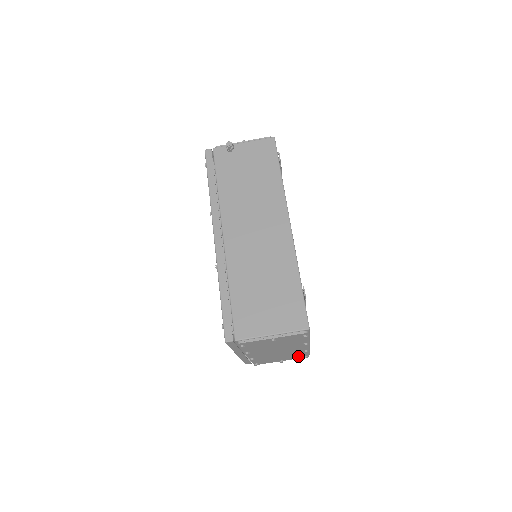
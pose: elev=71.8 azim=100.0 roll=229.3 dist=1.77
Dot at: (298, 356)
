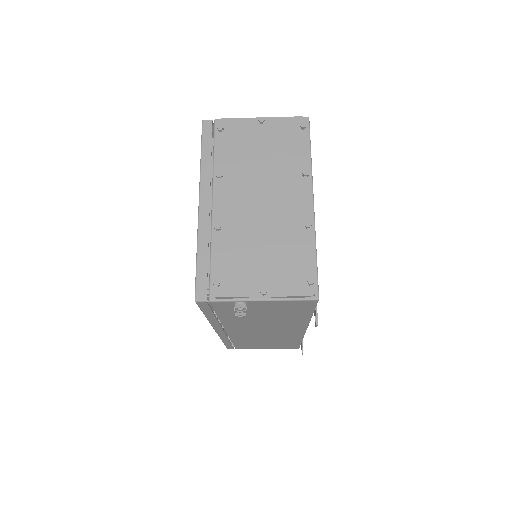
Dot at: occluded
